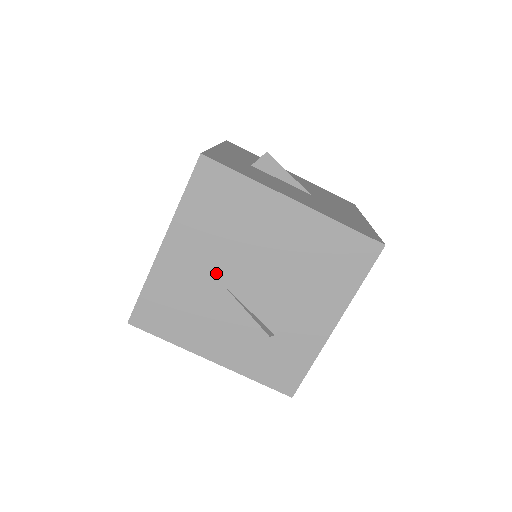
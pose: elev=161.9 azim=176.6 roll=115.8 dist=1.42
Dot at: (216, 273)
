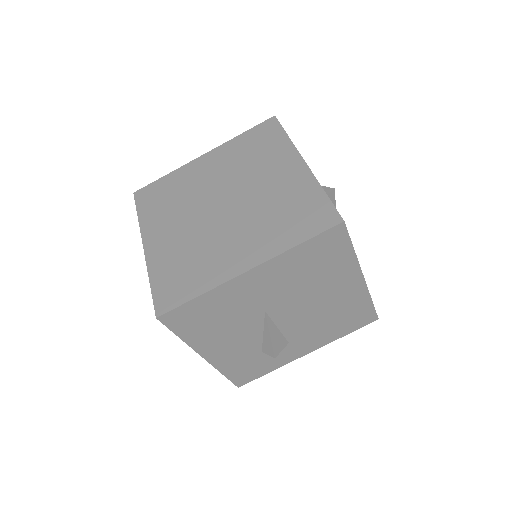
Dot at: (268, 304)
